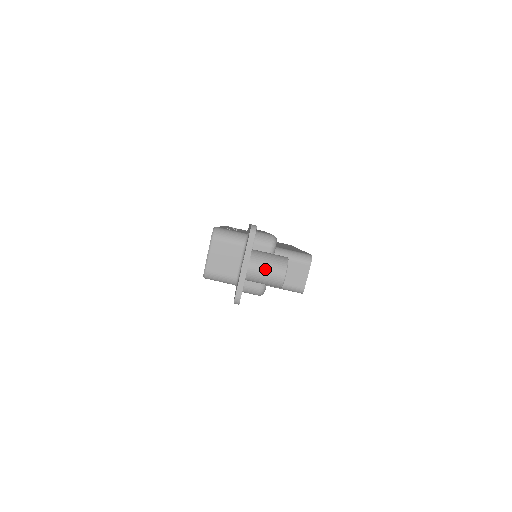
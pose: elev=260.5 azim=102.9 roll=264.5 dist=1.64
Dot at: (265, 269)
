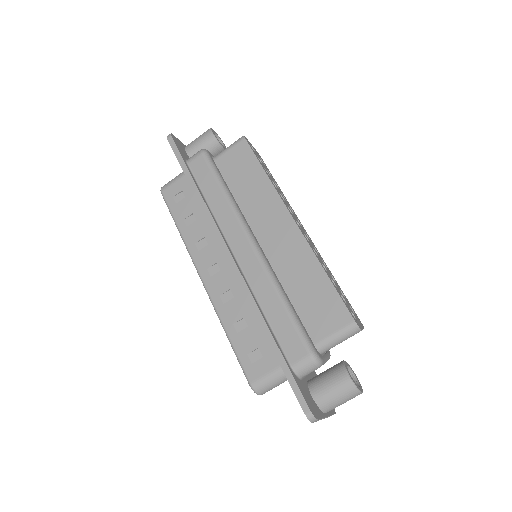
Dot at: occluded
